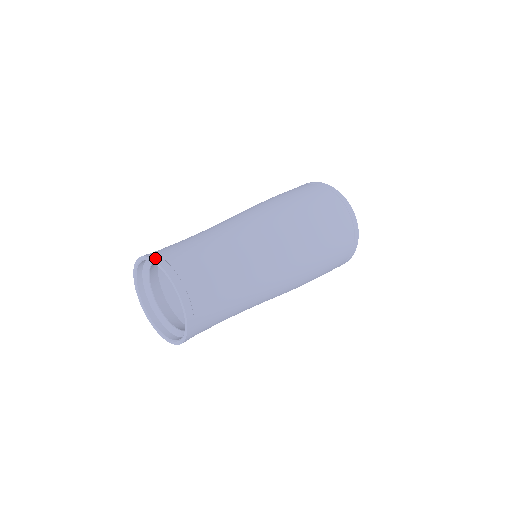
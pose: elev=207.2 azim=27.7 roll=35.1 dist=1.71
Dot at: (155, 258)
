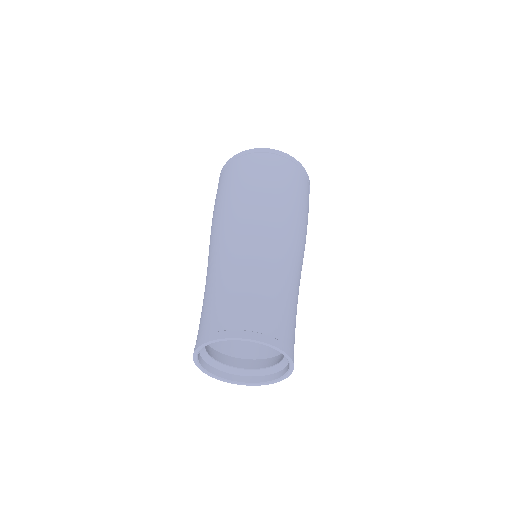
Dot at: (276, 344)
